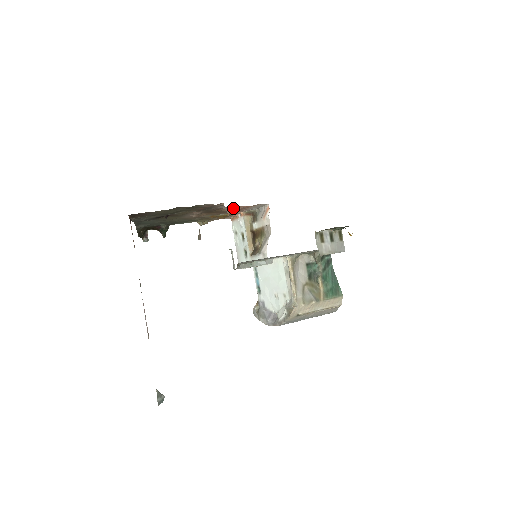
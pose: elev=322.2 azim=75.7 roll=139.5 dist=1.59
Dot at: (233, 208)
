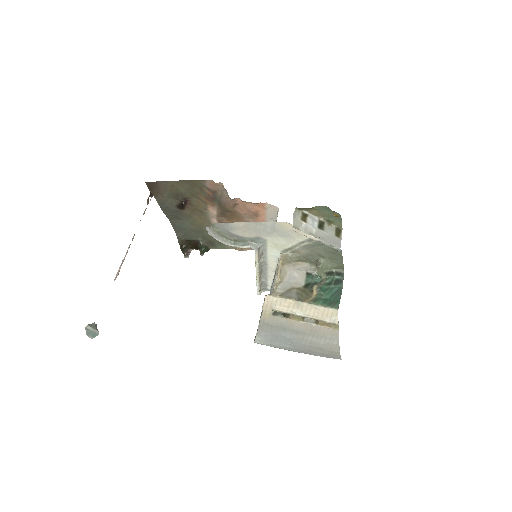
Dot at: (244, 207)
